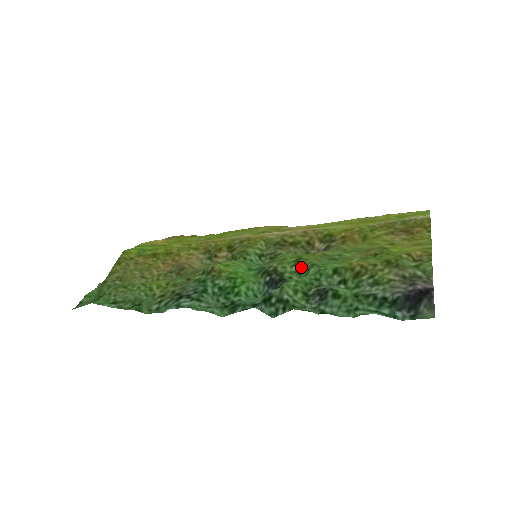
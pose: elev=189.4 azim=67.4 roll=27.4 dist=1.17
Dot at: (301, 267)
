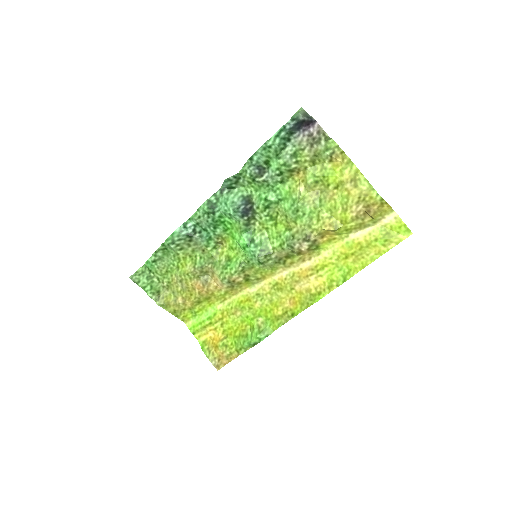
Dot at: (270, 210)
